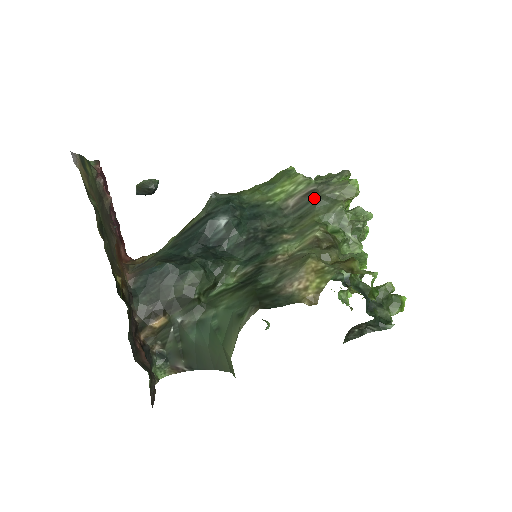
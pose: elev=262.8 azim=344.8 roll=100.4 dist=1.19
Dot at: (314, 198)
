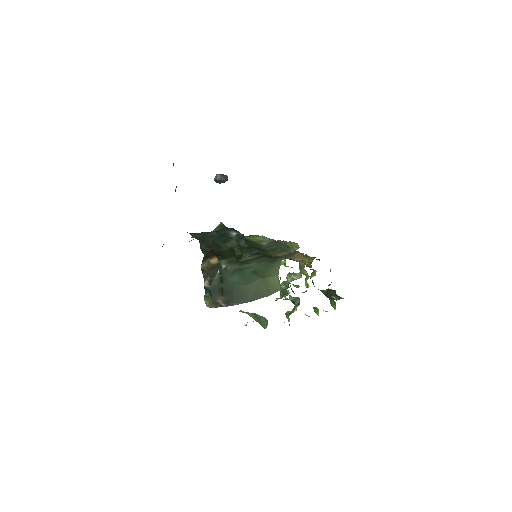
Dot at: (277, 243)
